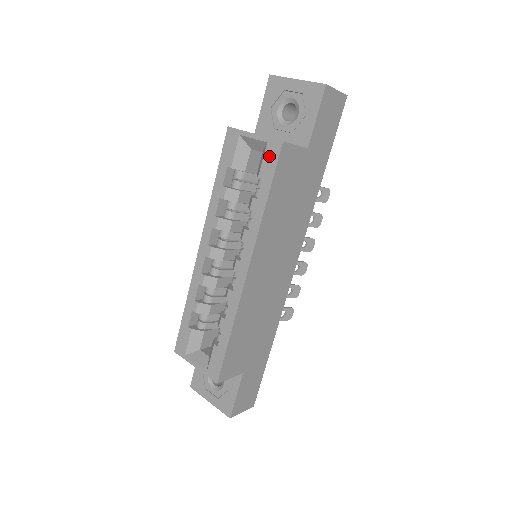
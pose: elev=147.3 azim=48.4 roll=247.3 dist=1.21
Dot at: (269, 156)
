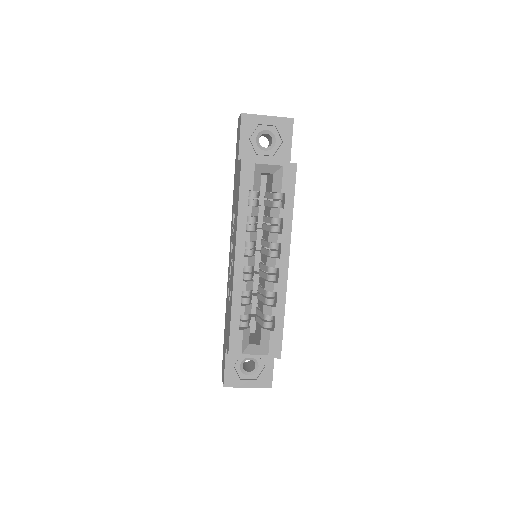
Dot at: (288, 175)
